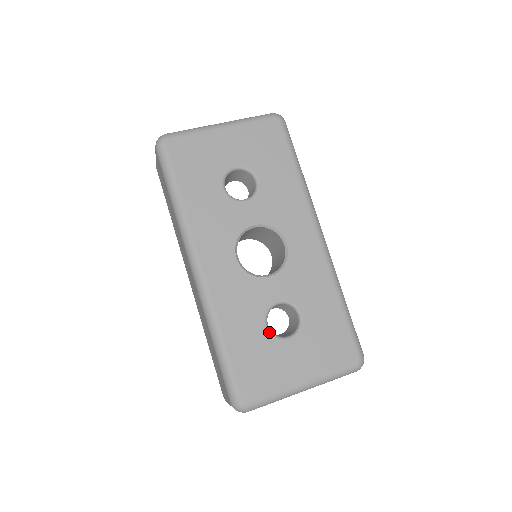
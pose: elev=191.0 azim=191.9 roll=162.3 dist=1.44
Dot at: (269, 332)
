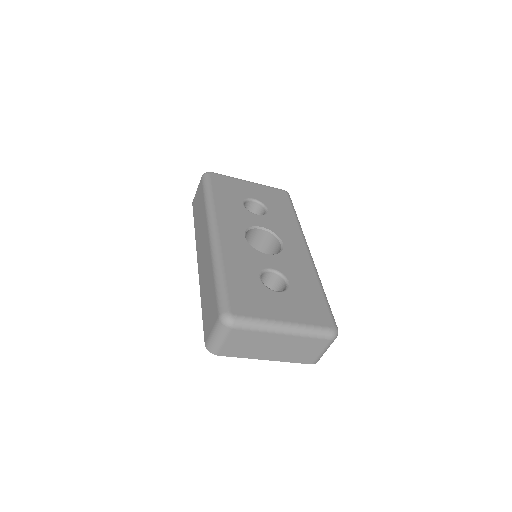
Dot at: (261, 282)
